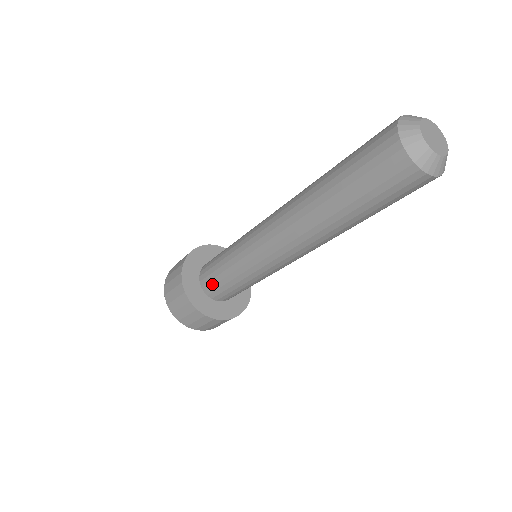
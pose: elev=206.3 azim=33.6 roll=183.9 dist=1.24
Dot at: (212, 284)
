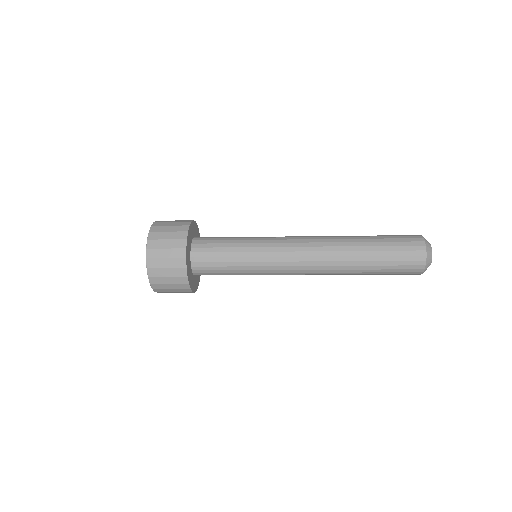
Dot at: (209, 269)
